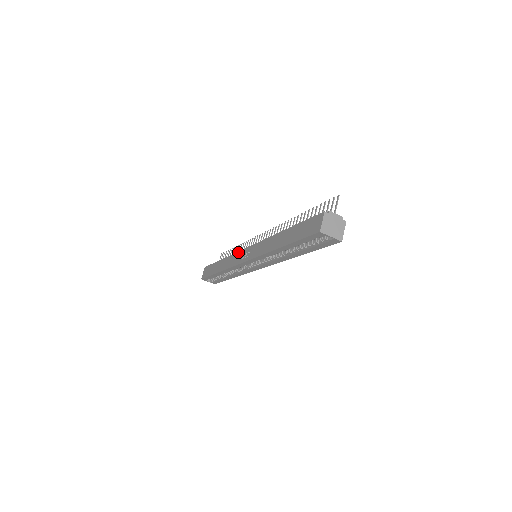
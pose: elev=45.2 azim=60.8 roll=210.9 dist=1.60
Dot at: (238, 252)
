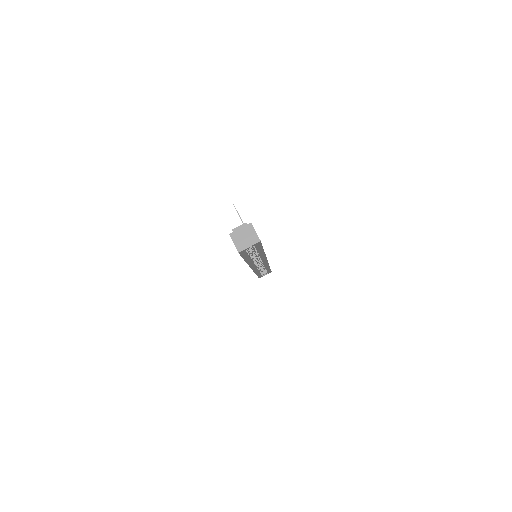
Dot at: occluded
